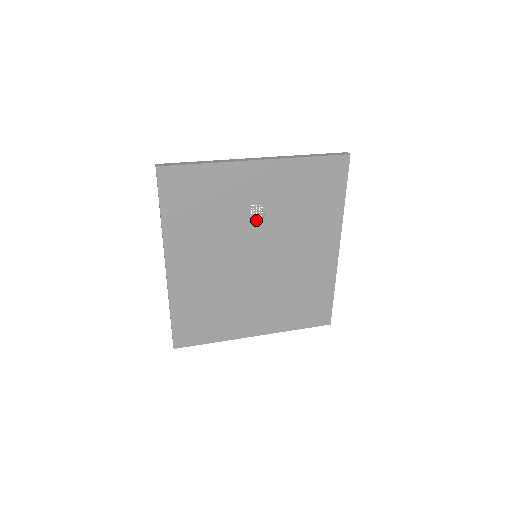
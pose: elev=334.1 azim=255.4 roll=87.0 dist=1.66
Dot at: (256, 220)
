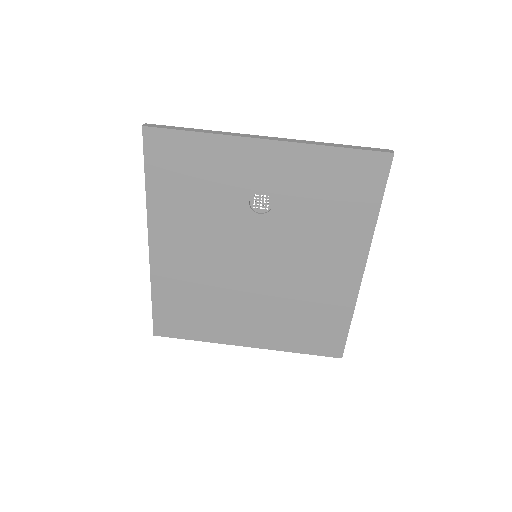
Dot at: (259, 213)
